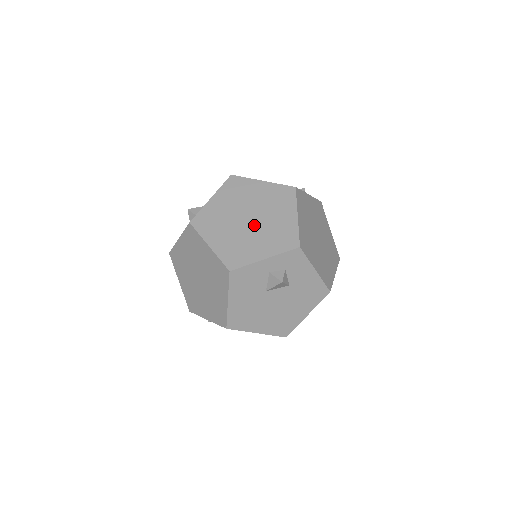
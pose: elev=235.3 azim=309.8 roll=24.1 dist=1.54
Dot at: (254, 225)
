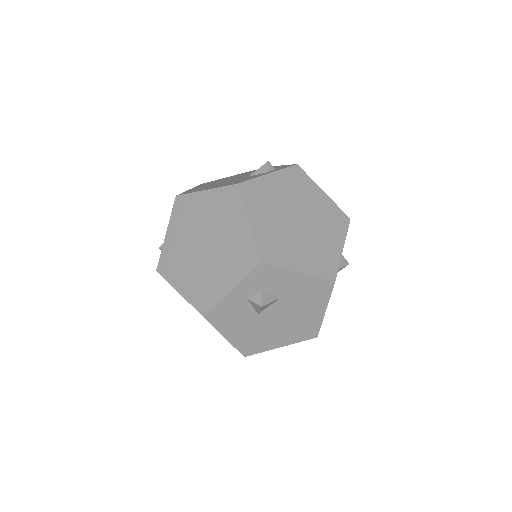
Dot at: (211, 252)
